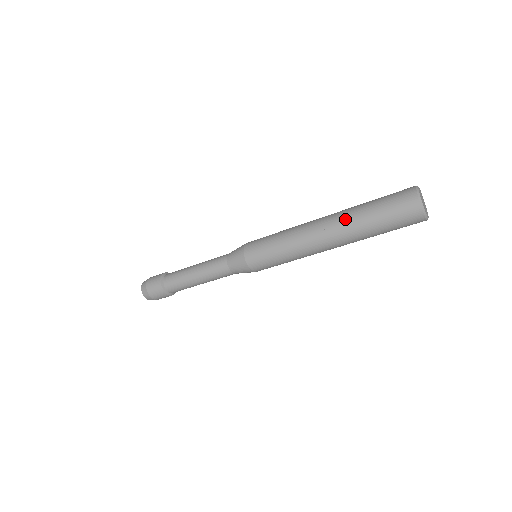
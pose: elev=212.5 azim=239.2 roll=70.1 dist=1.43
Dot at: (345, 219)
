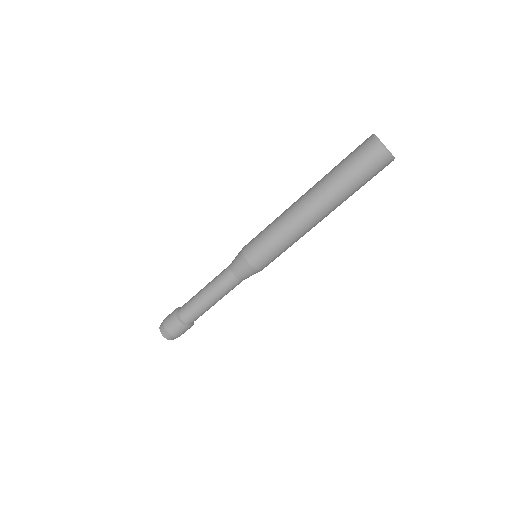
Dot at: occluded
